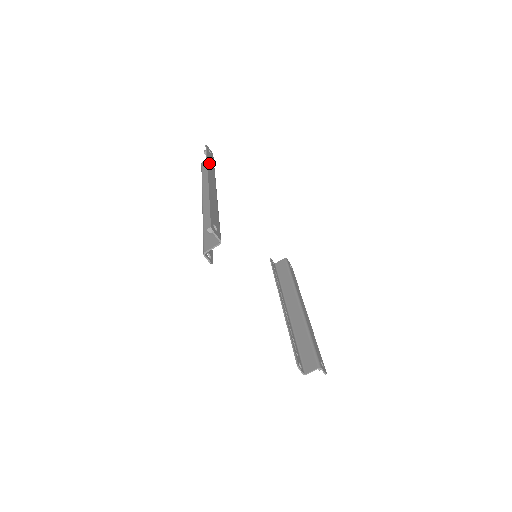
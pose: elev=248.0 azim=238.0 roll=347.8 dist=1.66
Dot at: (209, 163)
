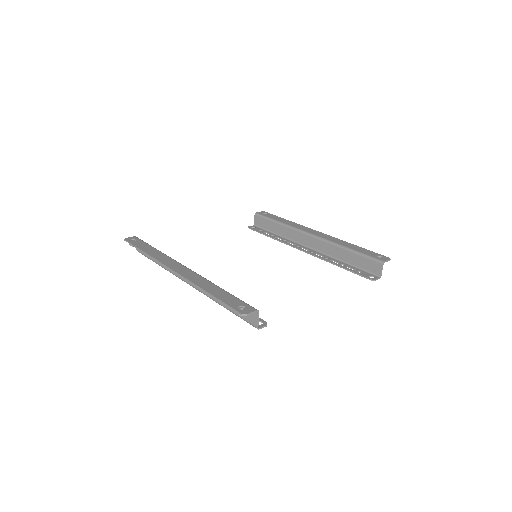
Dot at: (151, 253)
